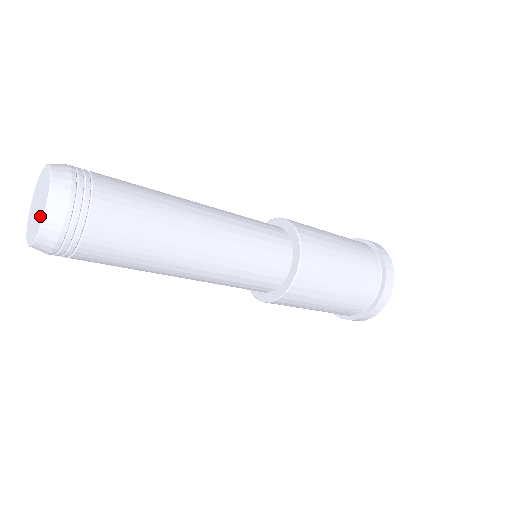
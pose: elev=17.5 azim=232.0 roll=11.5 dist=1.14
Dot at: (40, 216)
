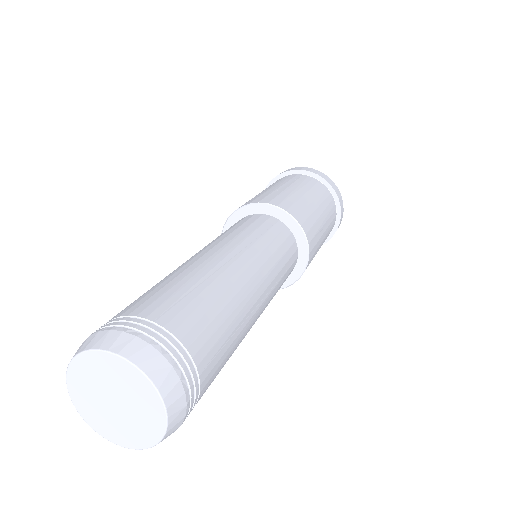
Dot at: (134, 436)
